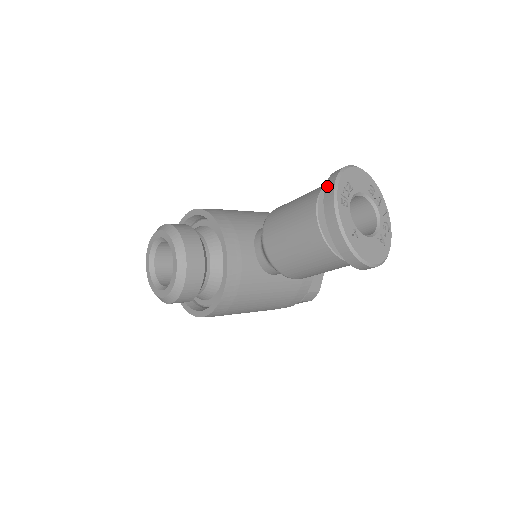
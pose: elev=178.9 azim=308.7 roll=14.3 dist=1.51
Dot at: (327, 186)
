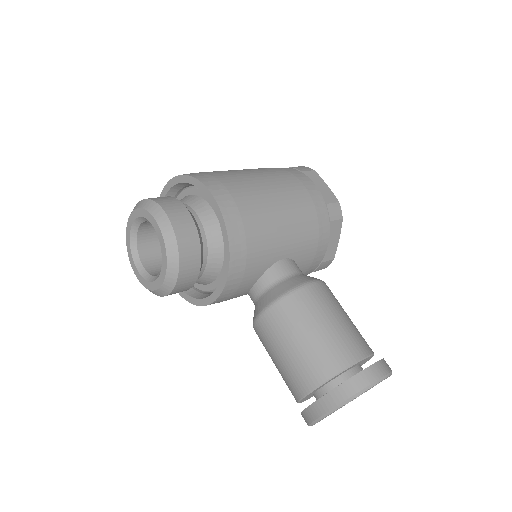
Dot at: (339, 390)
